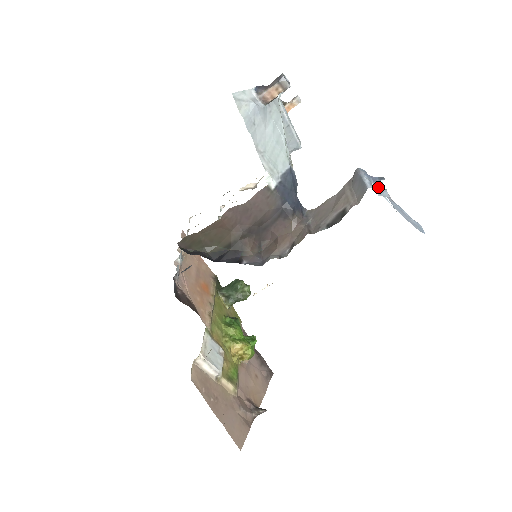
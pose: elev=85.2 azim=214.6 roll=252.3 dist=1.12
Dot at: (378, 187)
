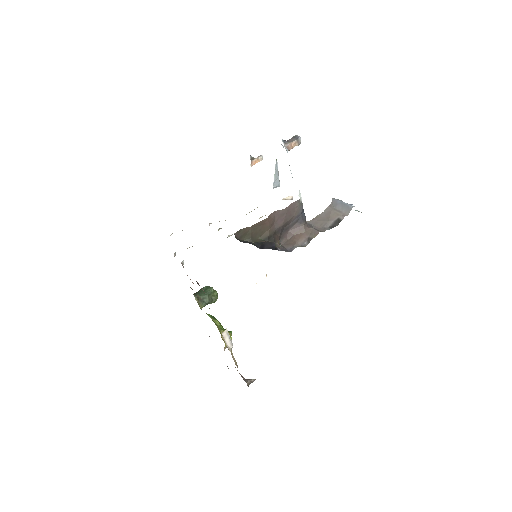
Dot at: occluded
